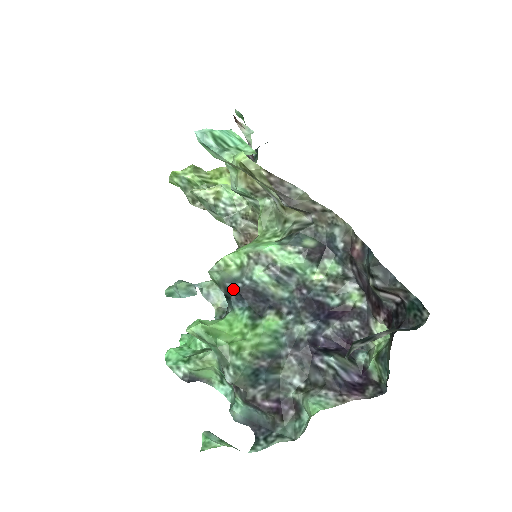
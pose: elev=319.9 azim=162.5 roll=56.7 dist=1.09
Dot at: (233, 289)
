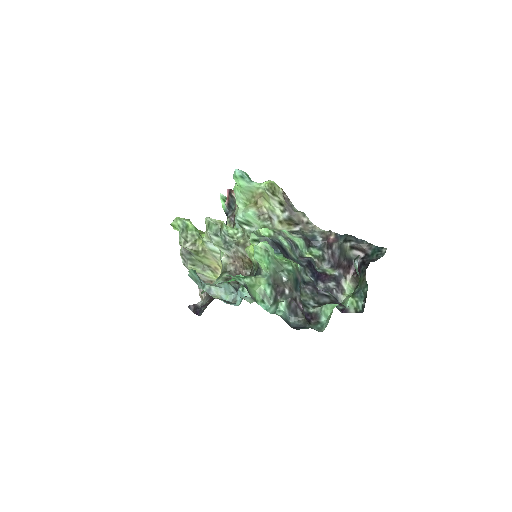
Dot at: (271, 241)
